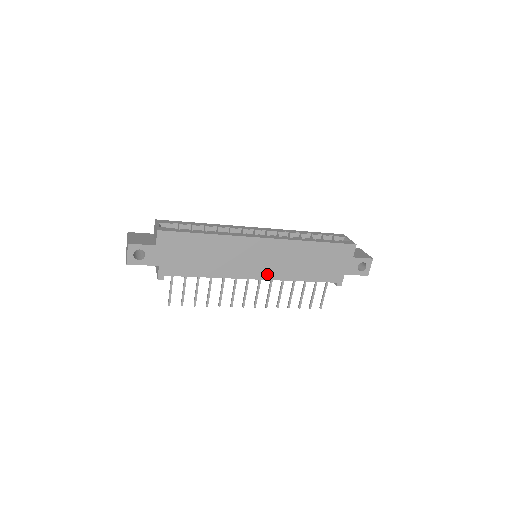
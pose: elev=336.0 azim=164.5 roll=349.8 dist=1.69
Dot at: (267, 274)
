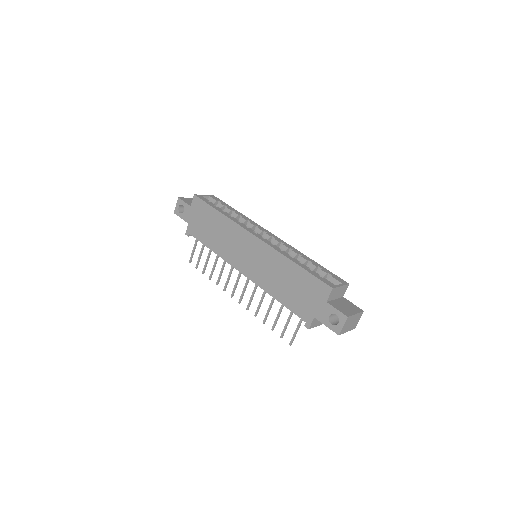
Dot at: (250, 273)
